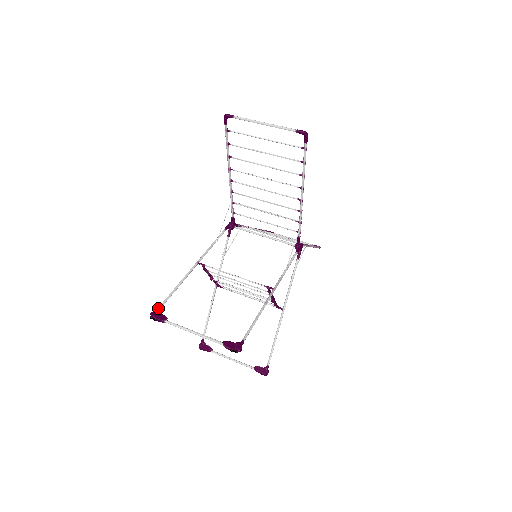
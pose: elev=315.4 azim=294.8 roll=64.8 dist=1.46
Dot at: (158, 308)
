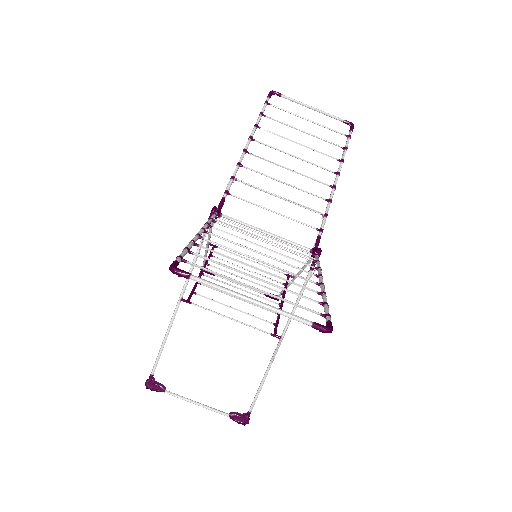
Dot at: (151, 377)
